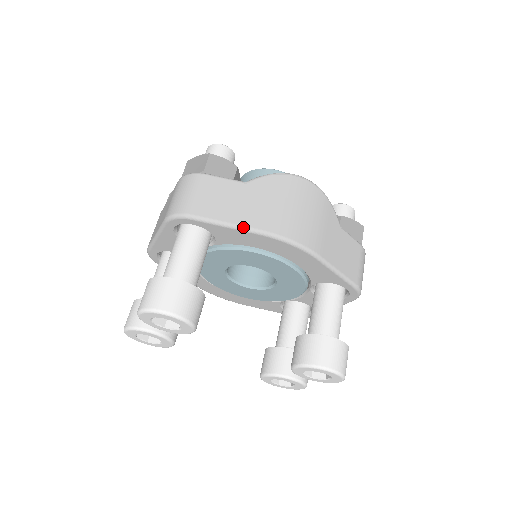
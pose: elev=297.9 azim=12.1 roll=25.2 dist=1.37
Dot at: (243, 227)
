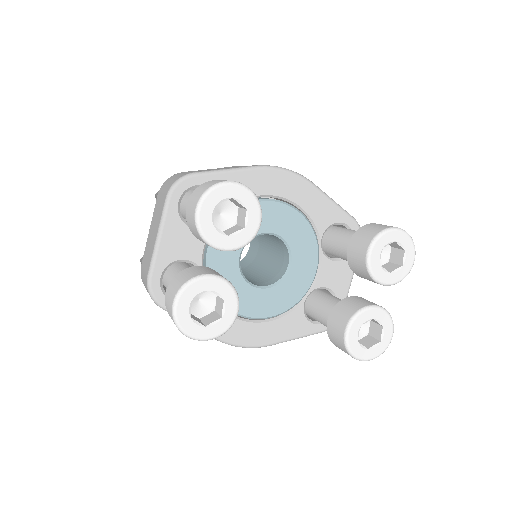
Dot at: (242, 167)
